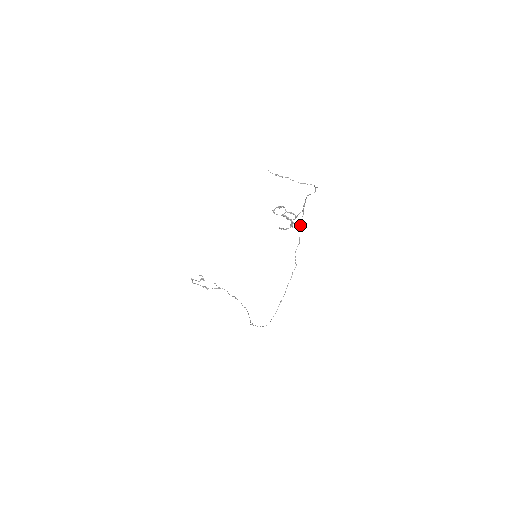
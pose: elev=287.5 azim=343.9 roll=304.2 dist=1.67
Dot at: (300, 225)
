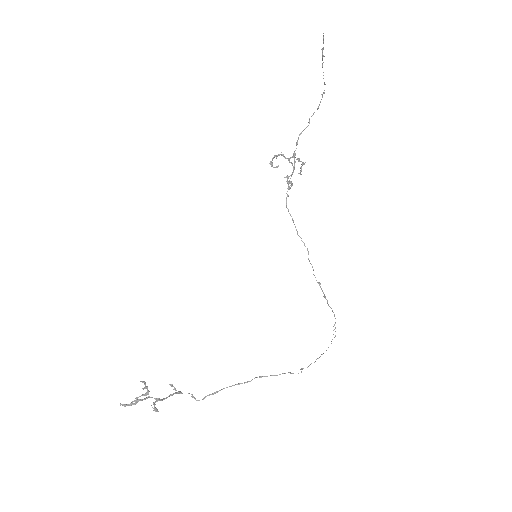
Dot at: occluded
